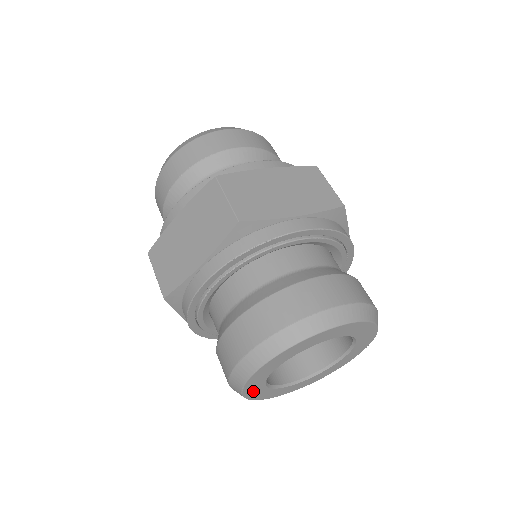
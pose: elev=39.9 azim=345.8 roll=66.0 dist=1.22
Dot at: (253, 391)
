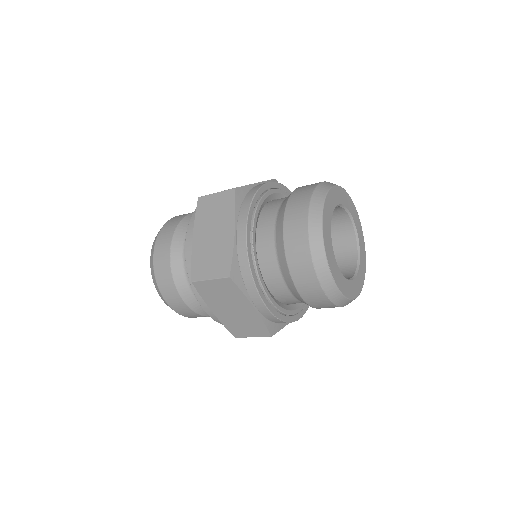
Dot at: (335, 274)
